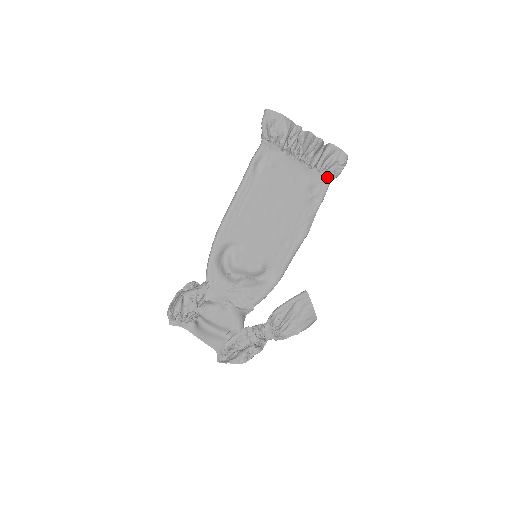
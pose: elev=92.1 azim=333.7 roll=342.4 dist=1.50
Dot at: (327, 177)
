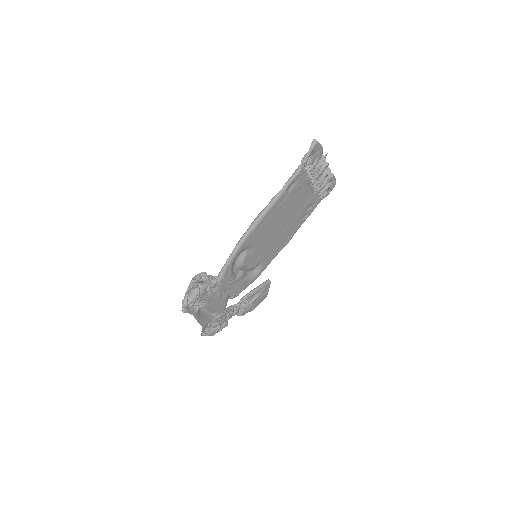
Dot at: (319, 199)
